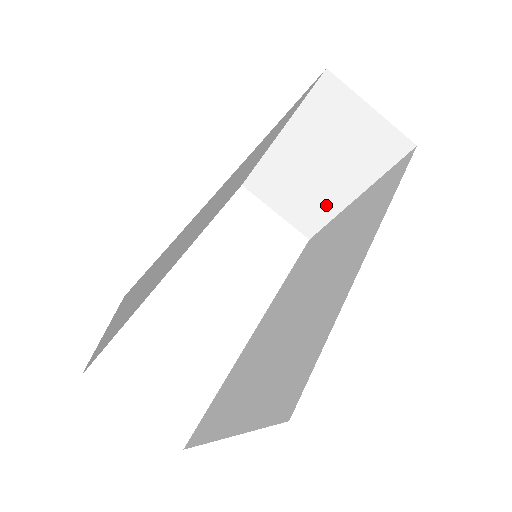
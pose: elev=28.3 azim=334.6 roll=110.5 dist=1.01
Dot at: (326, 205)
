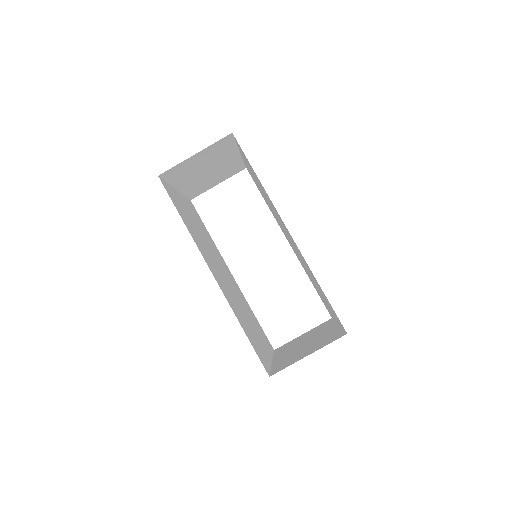
Dot at: (232, 164)
